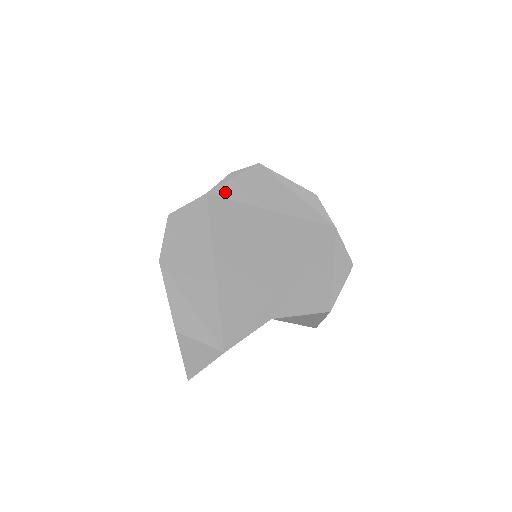
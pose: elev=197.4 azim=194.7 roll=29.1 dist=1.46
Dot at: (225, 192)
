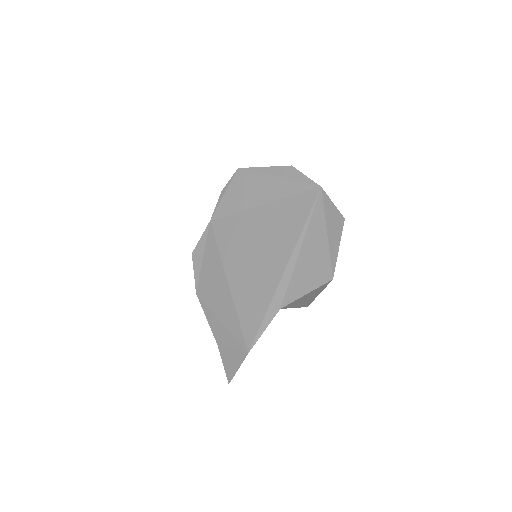
Dot at: (222, 211)
